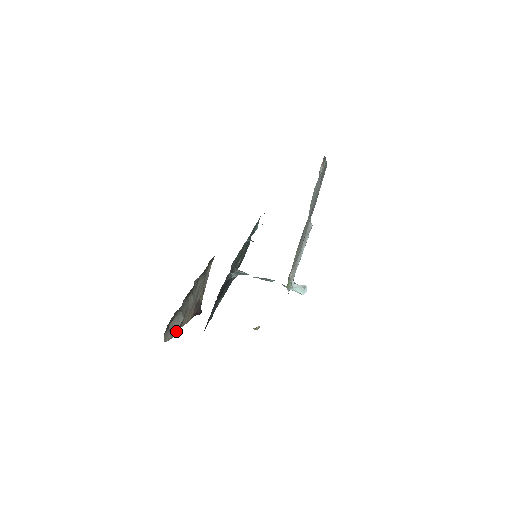
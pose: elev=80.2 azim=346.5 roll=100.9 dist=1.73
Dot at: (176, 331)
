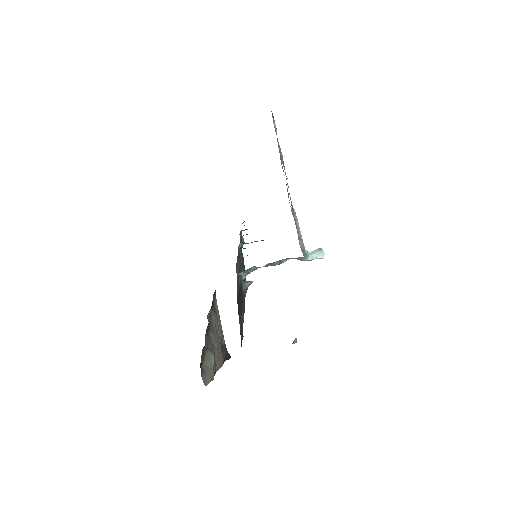
Dot at: (213, 372)
